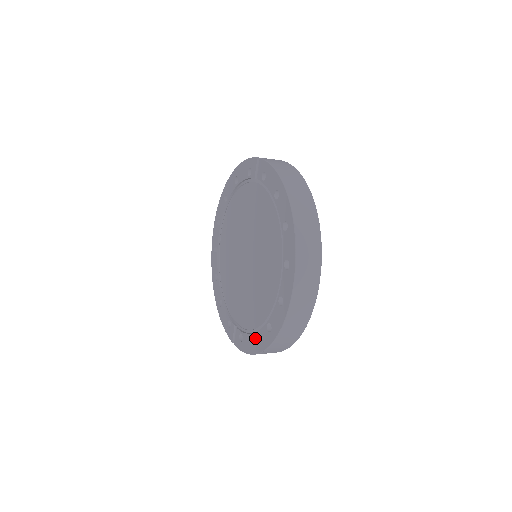
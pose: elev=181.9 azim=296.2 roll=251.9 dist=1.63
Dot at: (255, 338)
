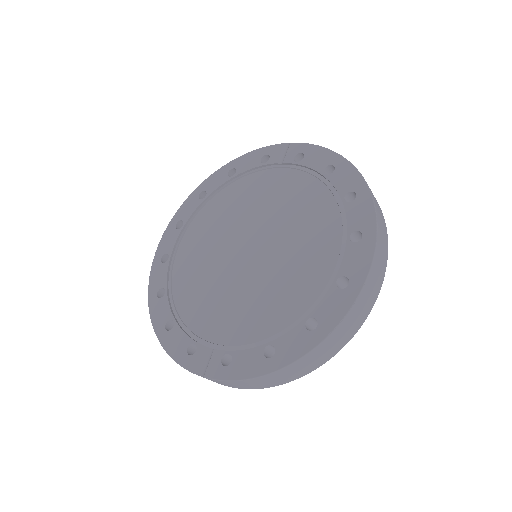
Dot at: (265, 352)
